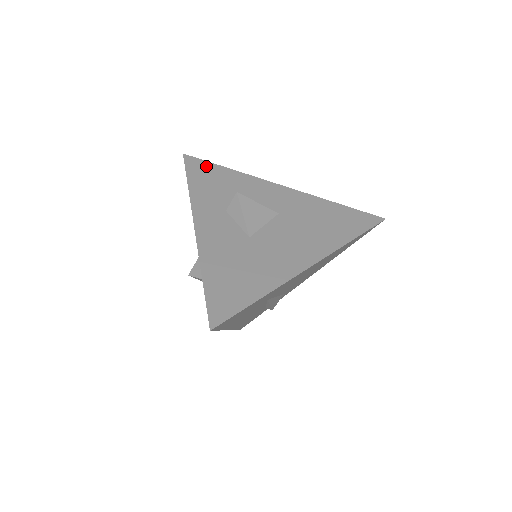
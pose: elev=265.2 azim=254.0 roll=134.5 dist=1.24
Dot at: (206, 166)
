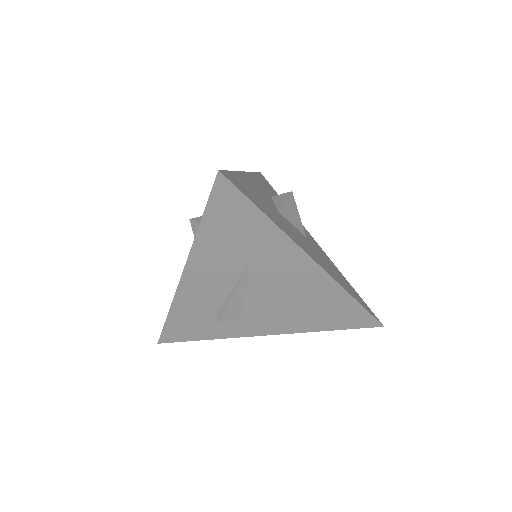
Dot at: (271, 187)
